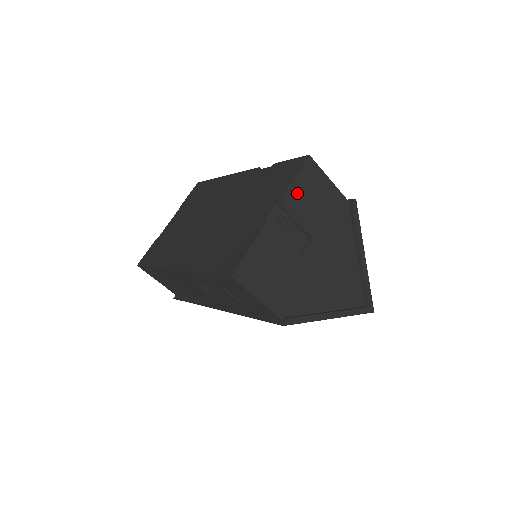
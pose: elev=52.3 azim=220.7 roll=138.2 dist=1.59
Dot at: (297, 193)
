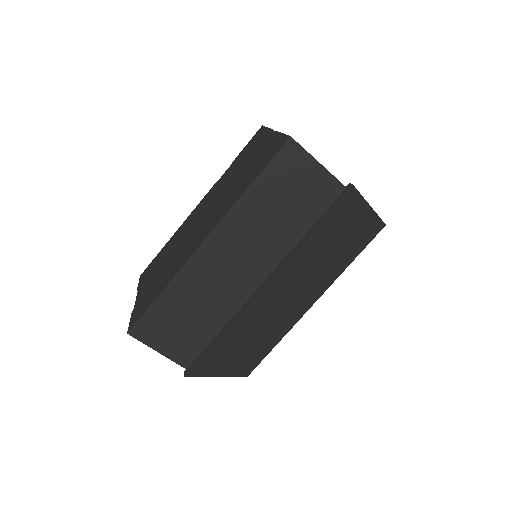
Dot at: occluded
